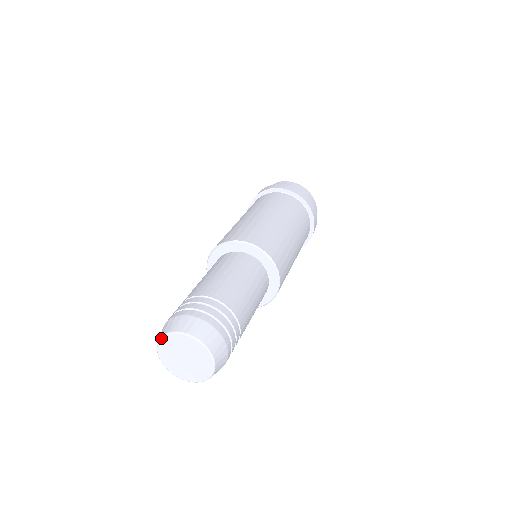
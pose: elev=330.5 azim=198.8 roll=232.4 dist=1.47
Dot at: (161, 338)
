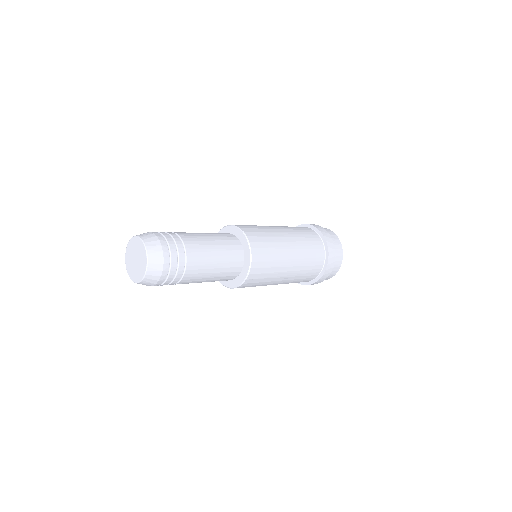
Dot at: (135, 236)
